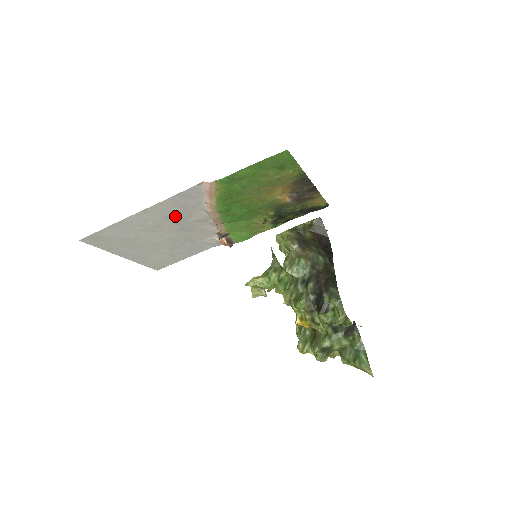
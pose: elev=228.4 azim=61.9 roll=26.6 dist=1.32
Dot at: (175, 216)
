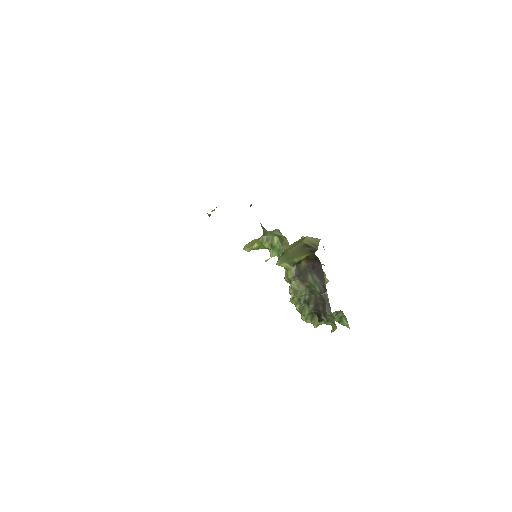
Dot at: occluded
